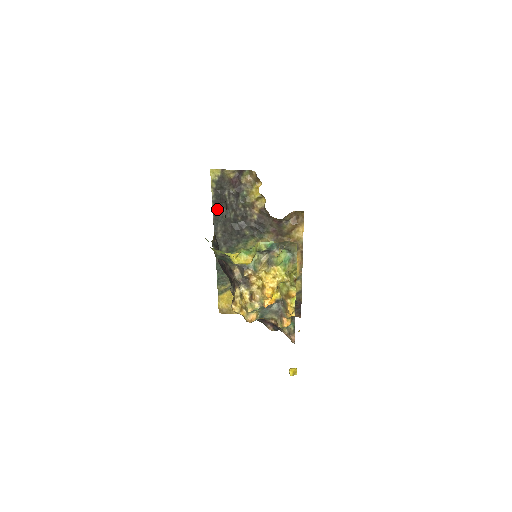
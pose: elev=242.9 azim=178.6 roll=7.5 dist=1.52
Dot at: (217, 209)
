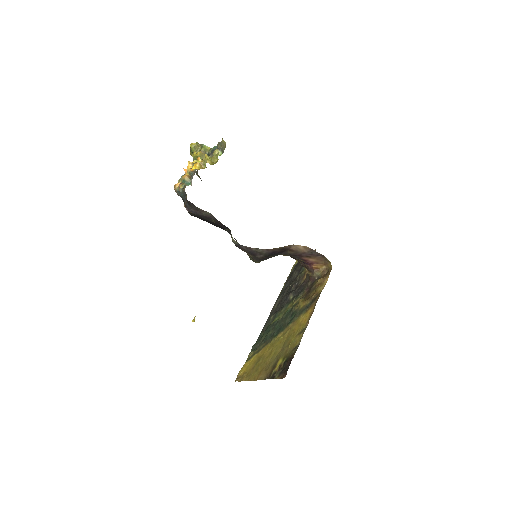
Dot at: (285, 285)
